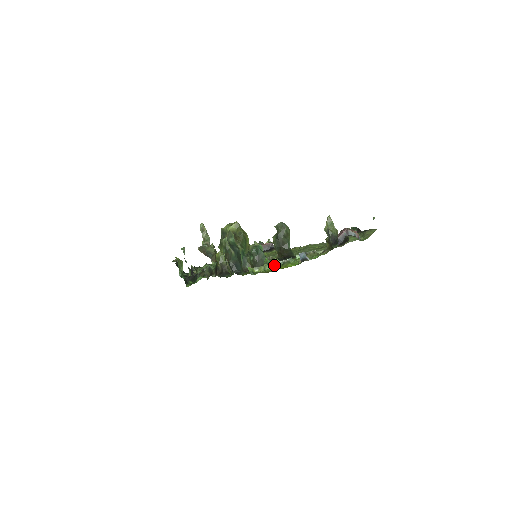
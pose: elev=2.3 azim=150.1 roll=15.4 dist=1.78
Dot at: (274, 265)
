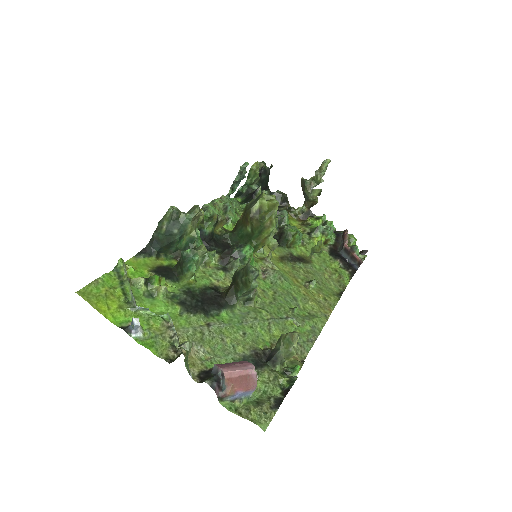
Dot at: (130, 291)
